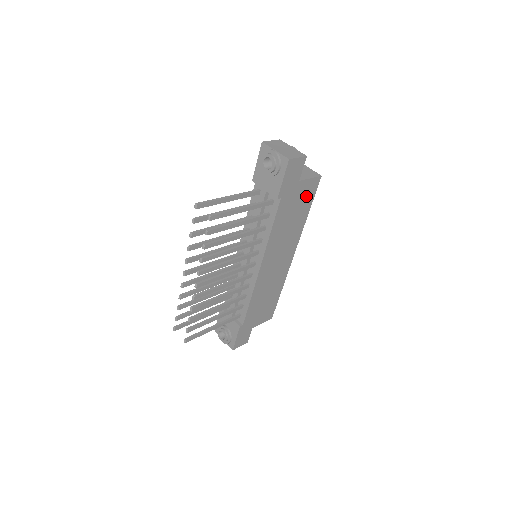
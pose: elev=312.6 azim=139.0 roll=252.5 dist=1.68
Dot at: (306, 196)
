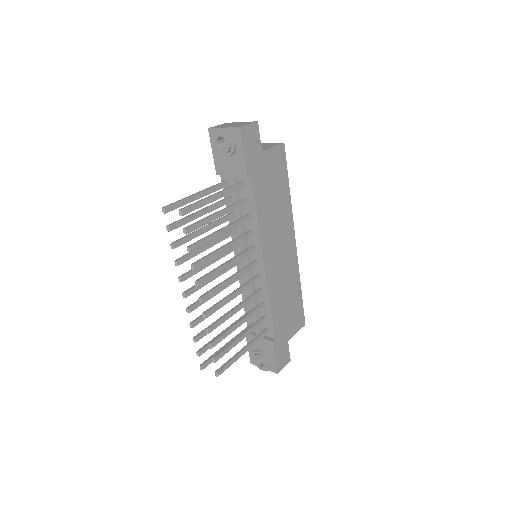
Dot at: (278, 169)
